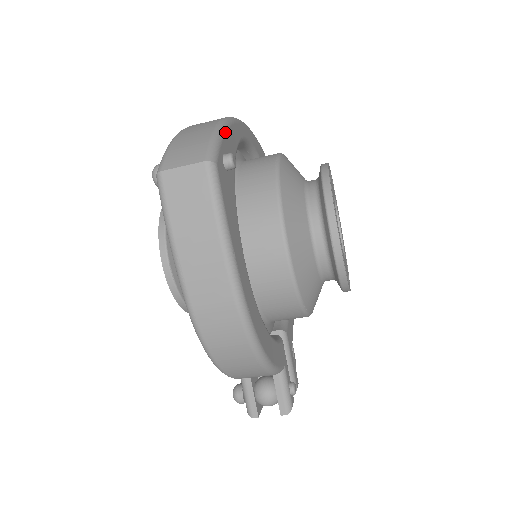
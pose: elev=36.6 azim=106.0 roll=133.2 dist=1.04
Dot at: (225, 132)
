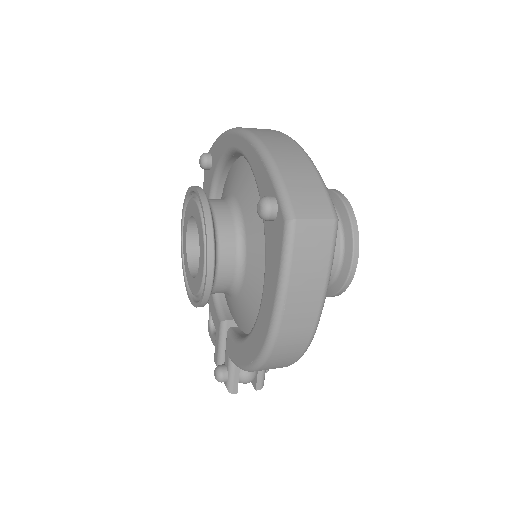
Dot at: occluded
